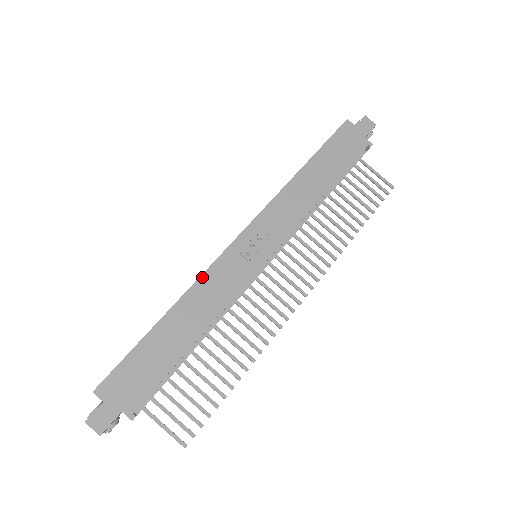
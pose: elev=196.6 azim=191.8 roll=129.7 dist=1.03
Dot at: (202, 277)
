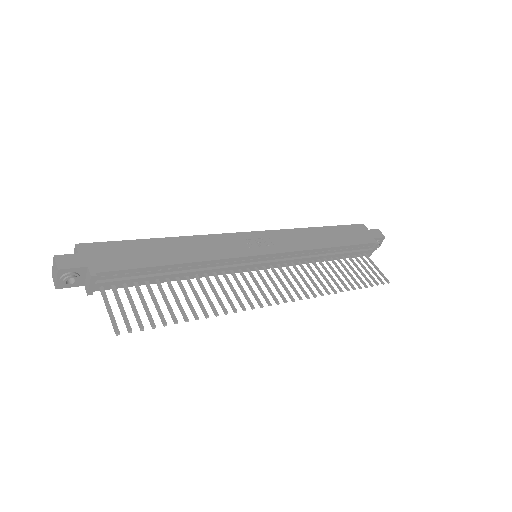
Dot at: (207, 236)
